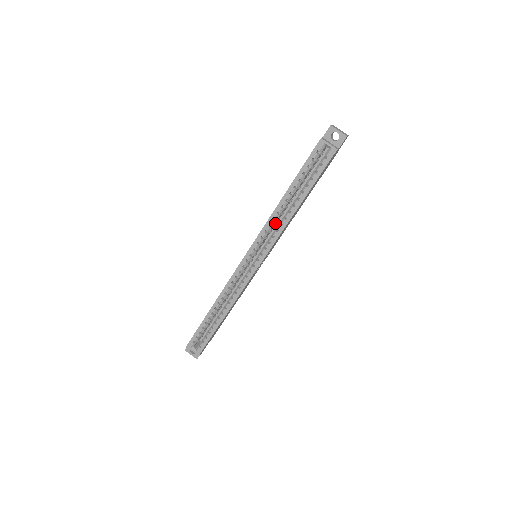
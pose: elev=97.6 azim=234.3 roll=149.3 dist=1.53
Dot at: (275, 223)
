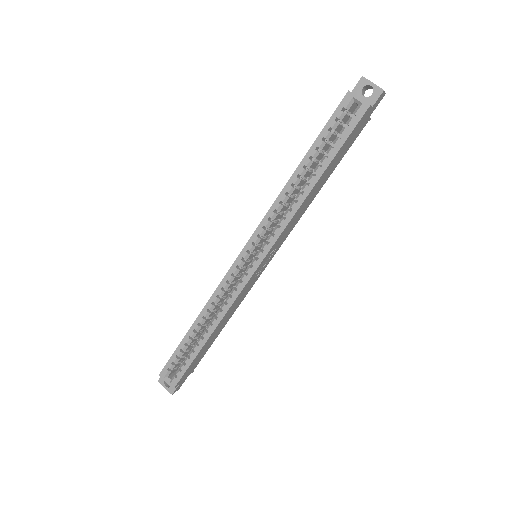
Dot at: (283, 210)
